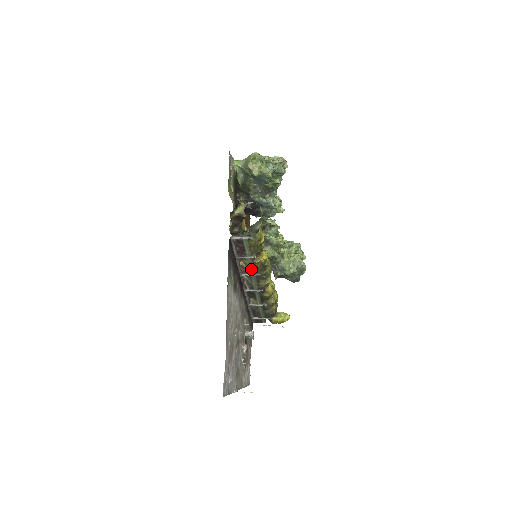
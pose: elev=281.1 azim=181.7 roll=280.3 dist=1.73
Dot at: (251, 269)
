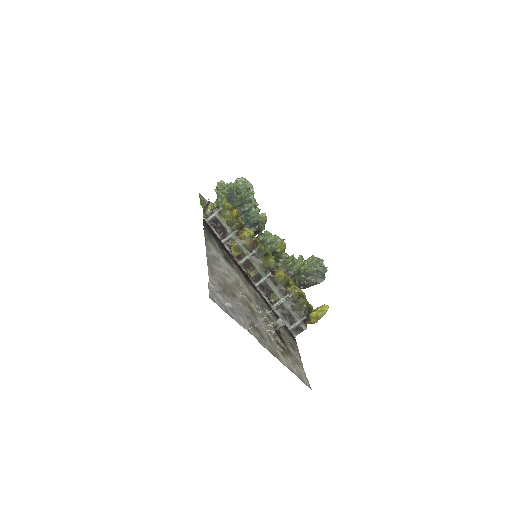
Dot at: (243, 249)
